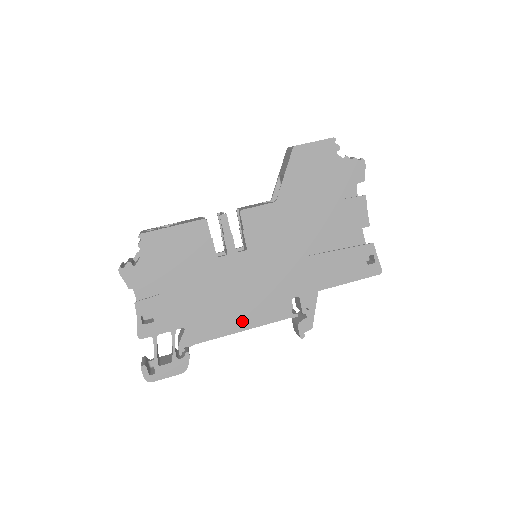
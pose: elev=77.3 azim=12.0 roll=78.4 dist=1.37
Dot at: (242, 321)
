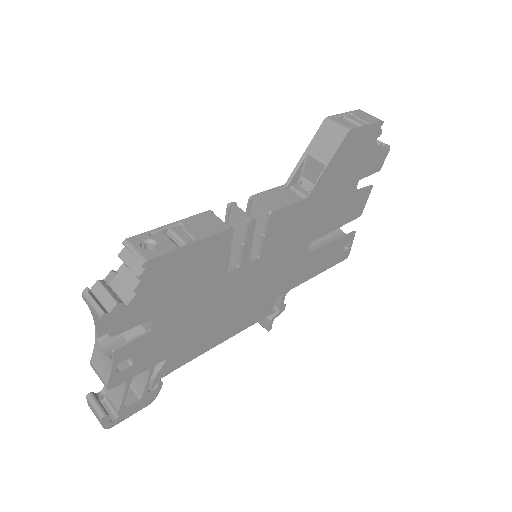
Dot at: (226, 333)
